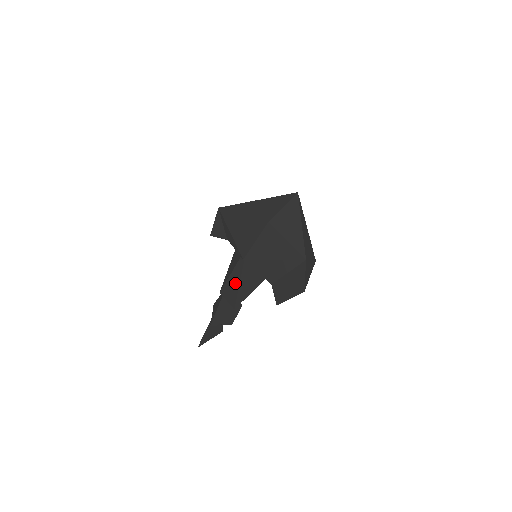
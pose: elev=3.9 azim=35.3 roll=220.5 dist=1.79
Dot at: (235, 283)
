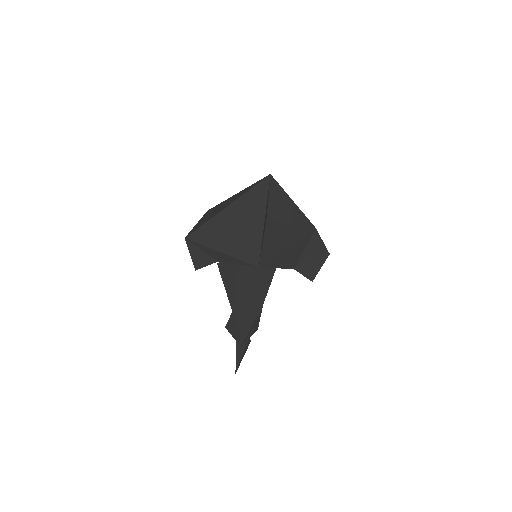
Dot at: (246, 293)
